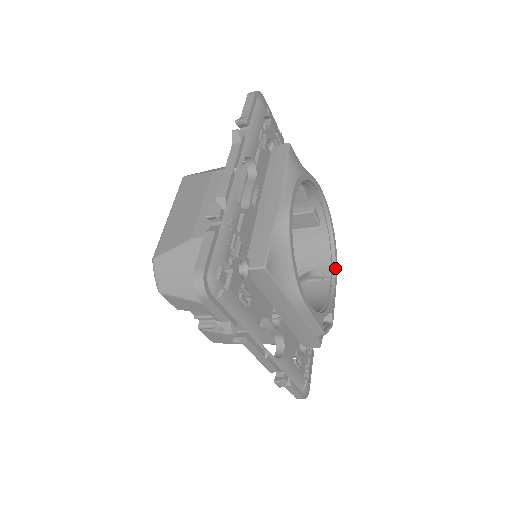
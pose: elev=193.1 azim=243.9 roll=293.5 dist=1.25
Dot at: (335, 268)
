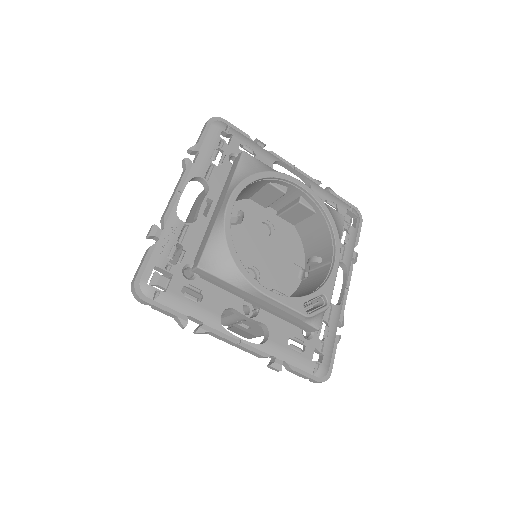
Dot at: (335, 250)
